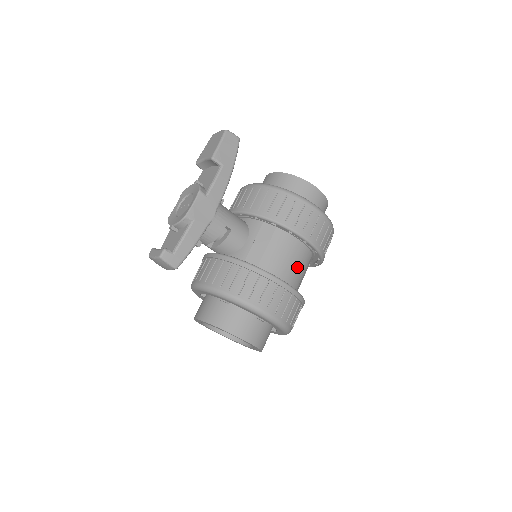
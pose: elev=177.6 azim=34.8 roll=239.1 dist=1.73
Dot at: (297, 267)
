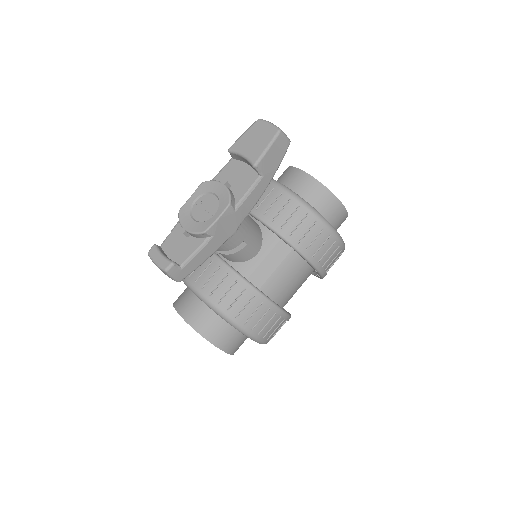
Dot at: (297, 288)
